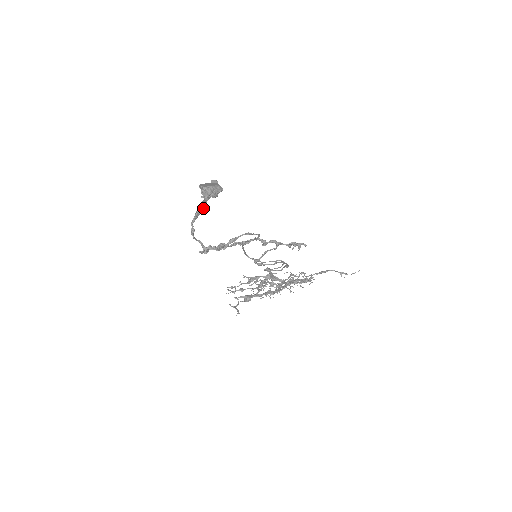
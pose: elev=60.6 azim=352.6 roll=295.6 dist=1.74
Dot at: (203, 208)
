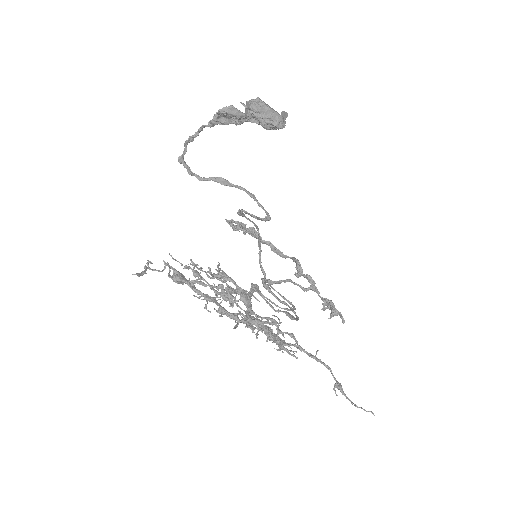
Dot at: (233, 121)
